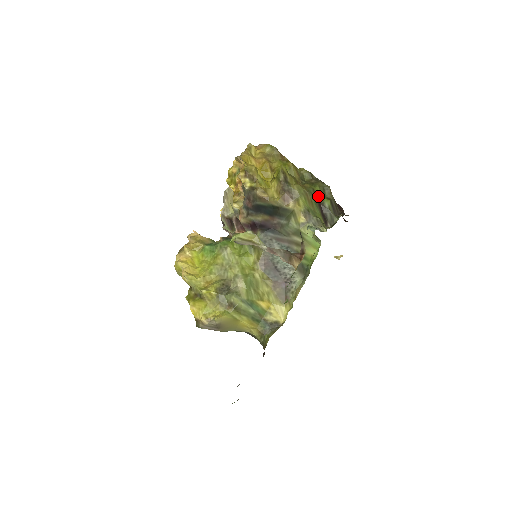
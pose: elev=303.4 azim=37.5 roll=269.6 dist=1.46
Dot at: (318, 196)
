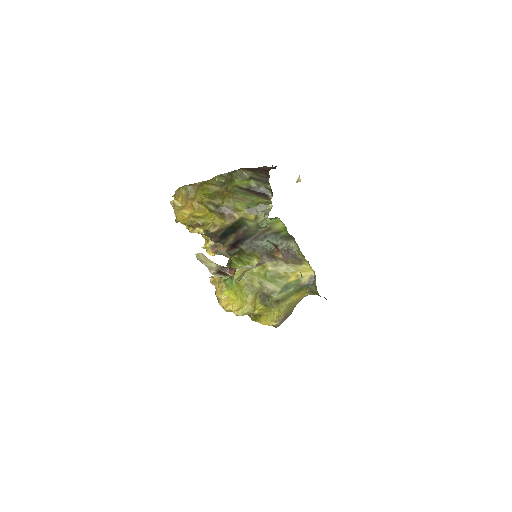
Dot at: (243, 186)
